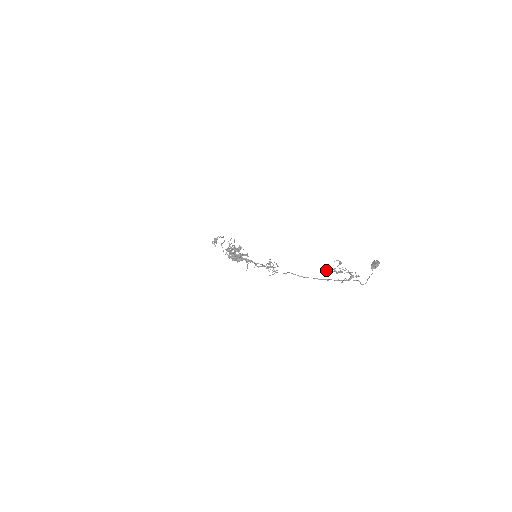
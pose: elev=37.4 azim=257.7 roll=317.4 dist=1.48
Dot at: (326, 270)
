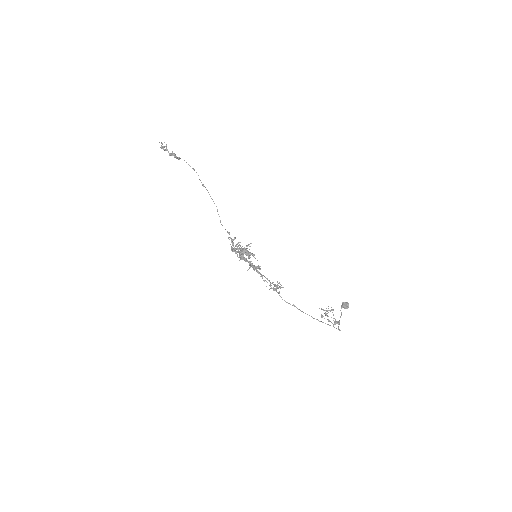
Dot at: (319, 308)
